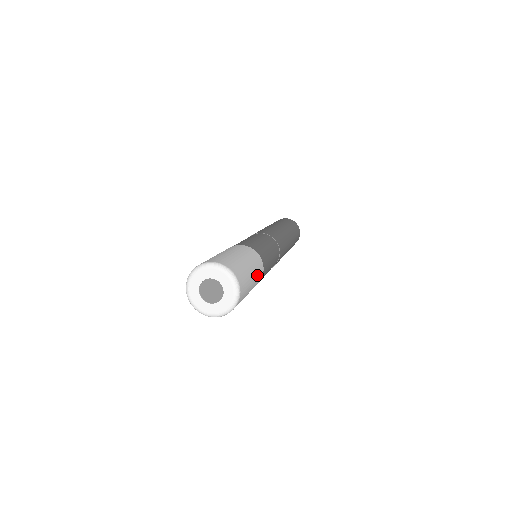
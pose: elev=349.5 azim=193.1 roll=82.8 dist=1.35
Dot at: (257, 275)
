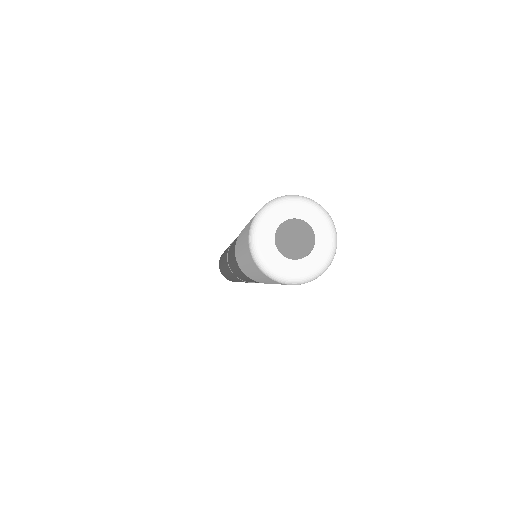
Dot at: occluded
